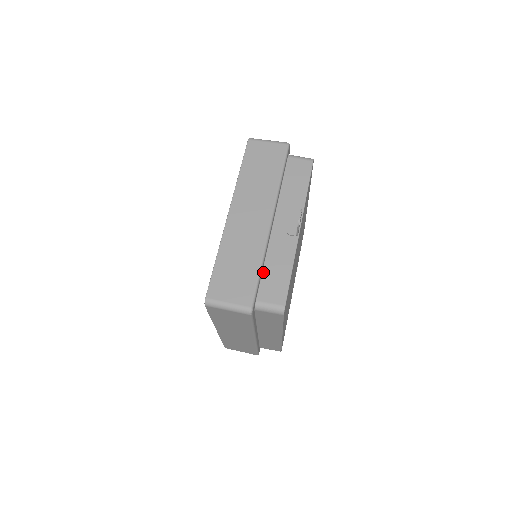
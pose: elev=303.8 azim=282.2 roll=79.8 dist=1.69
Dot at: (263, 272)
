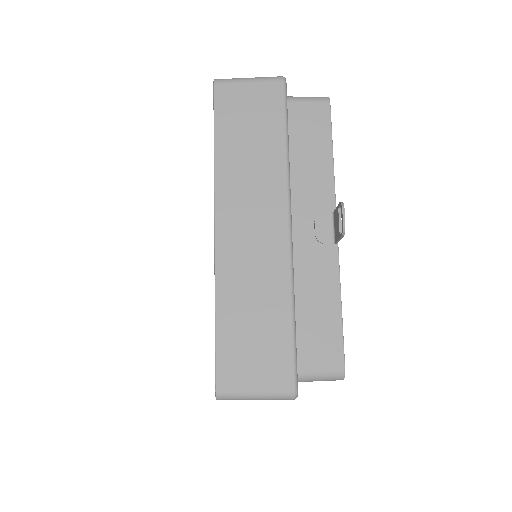
Dot at: (296, 318)
